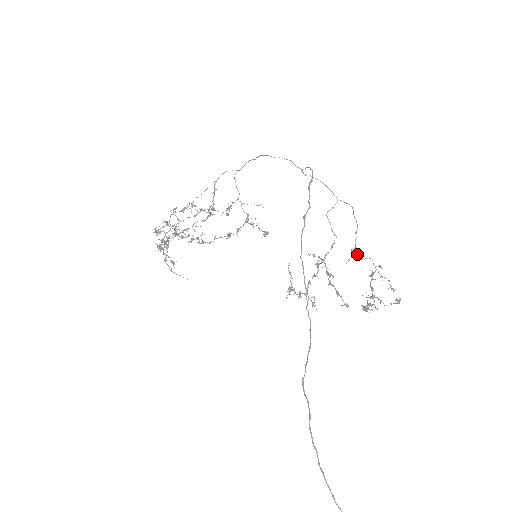
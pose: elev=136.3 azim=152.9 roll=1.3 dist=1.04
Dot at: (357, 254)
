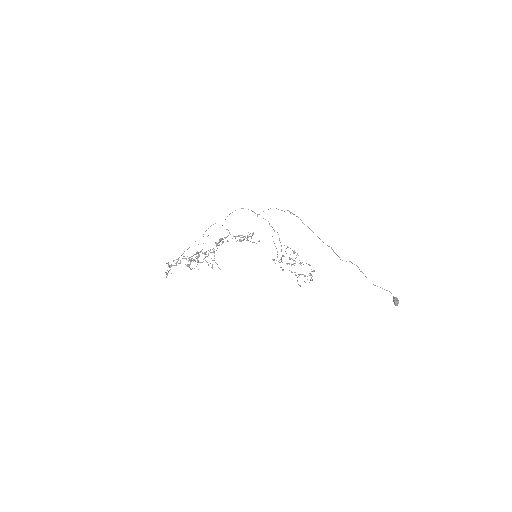
Dot at: occluded
